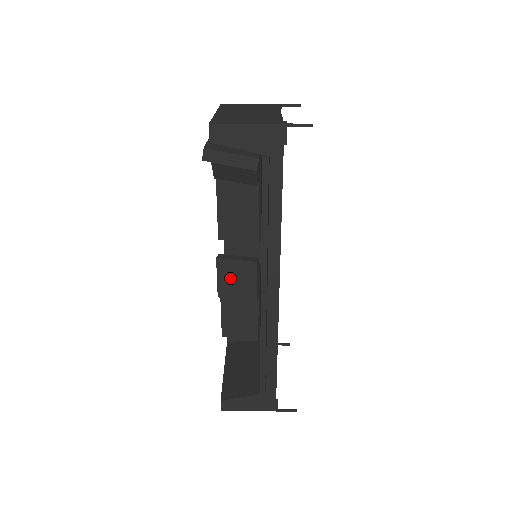
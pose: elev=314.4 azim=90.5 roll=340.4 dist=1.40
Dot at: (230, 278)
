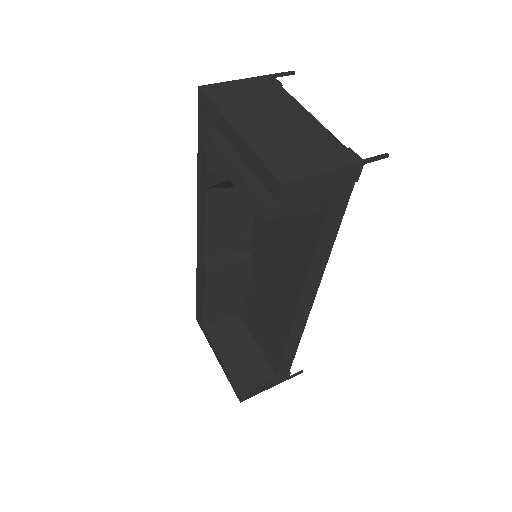
Dot at: (221, 279)
